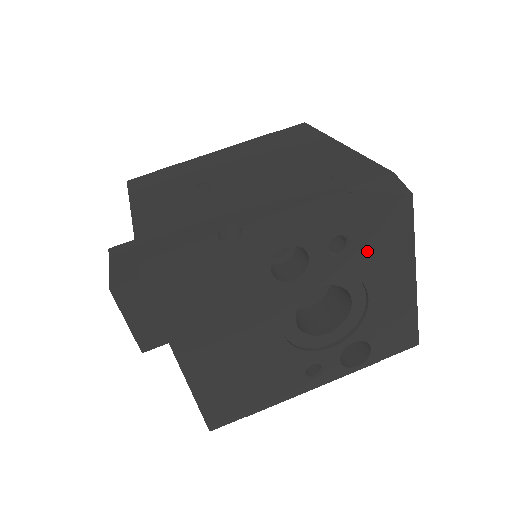
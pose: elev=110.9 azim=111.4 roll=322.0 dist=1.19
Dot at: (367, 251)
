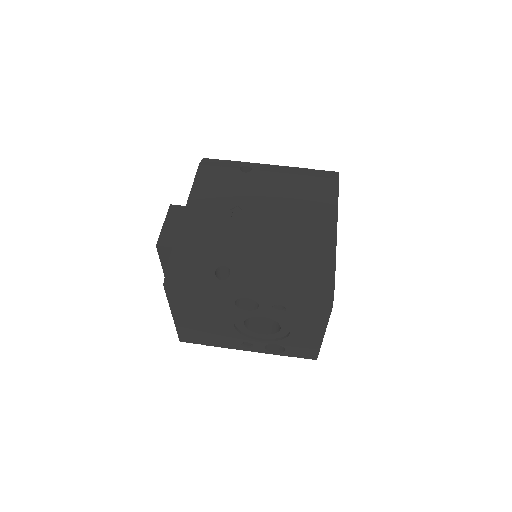
Dot at: (296, 316)
